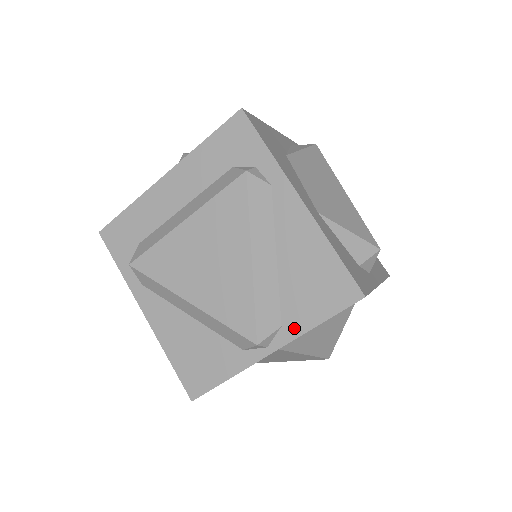
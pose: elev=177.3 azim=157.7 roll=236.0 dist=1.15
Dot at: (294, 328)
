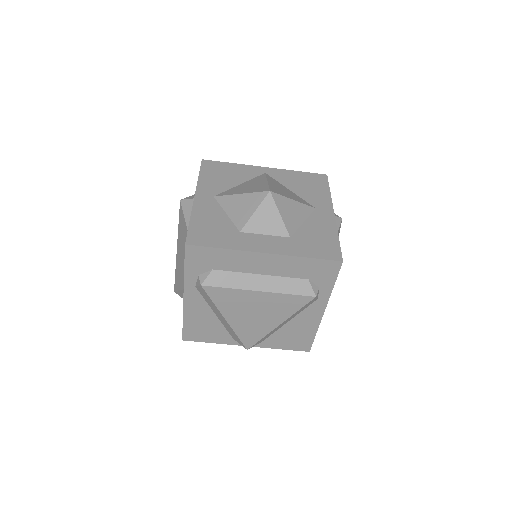
Dot at: (268, 345)
